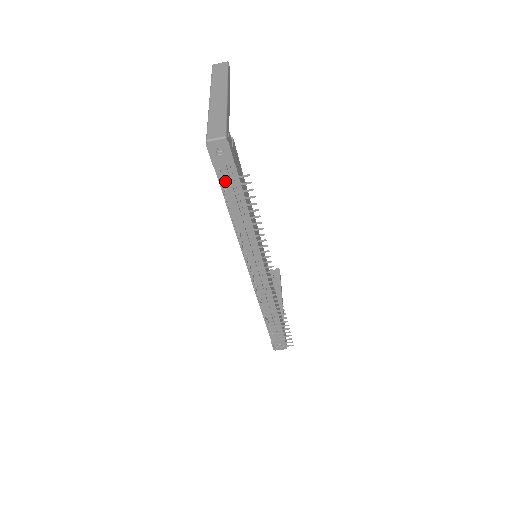
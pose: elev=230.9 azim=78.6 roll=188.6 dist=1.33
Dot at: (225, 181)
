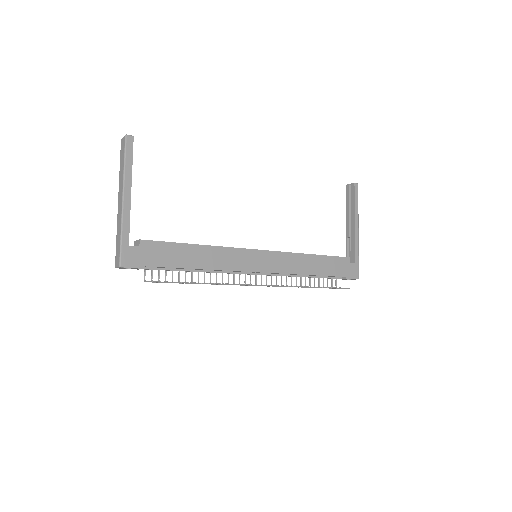
Dot at: (158, 268)
